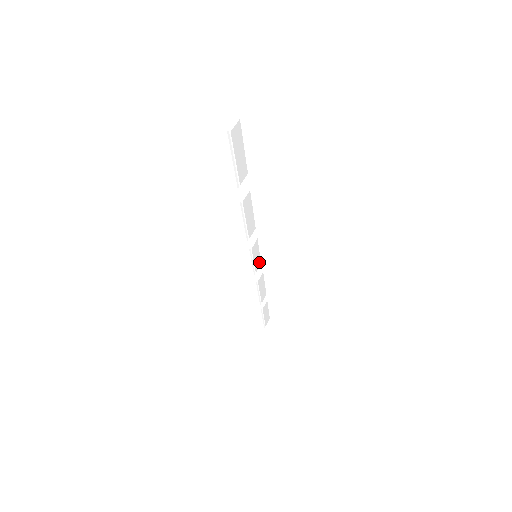
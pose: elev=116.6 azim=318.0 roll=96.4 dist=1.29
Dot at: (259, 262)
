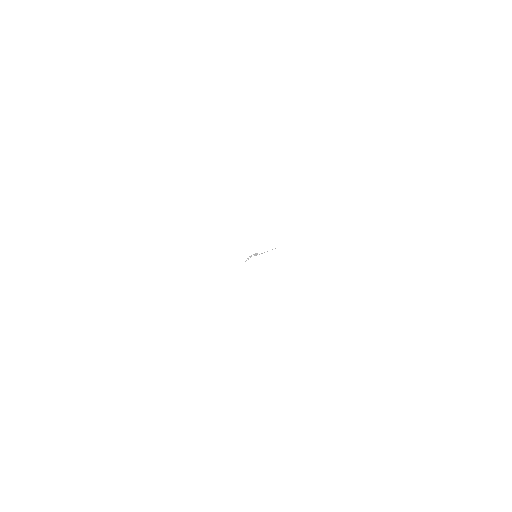
Dot at: occluded
